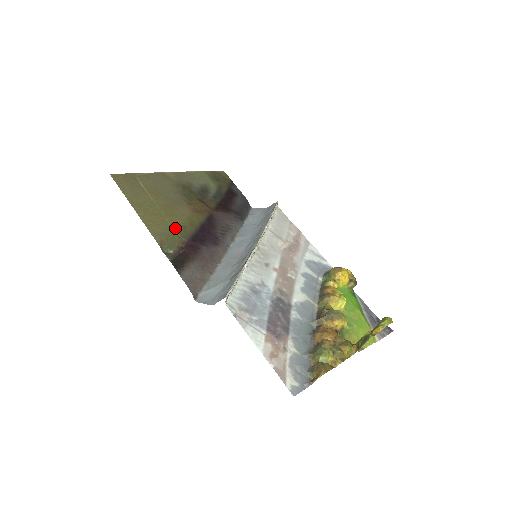
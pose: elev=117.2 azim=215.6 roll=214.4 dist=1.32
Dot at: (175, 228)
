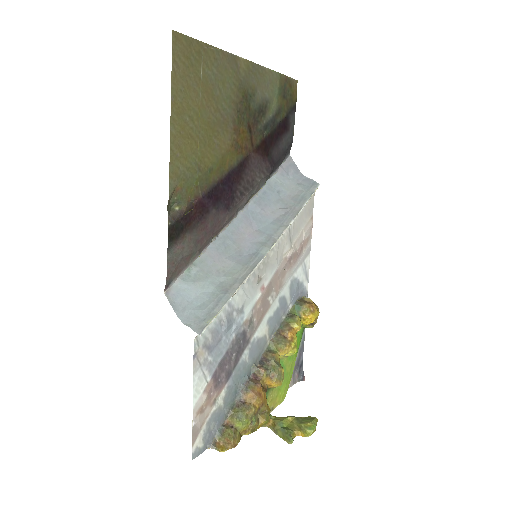
Dot at: (200, 169)
